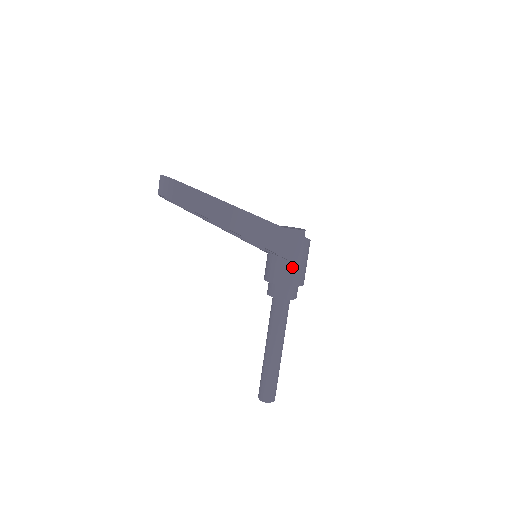
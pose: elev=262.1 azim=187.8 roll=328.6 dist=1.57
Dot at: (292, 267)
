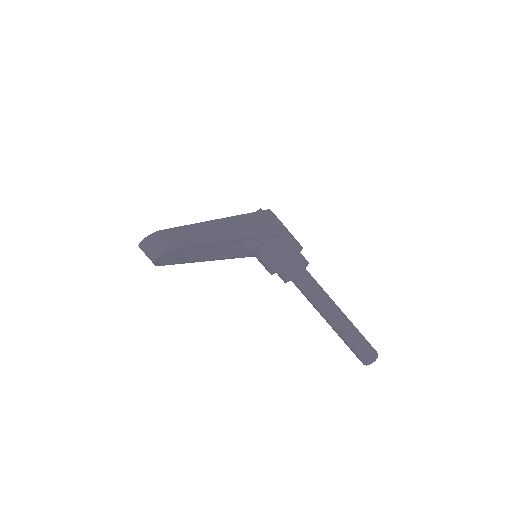
Dot at: (286, 238)
